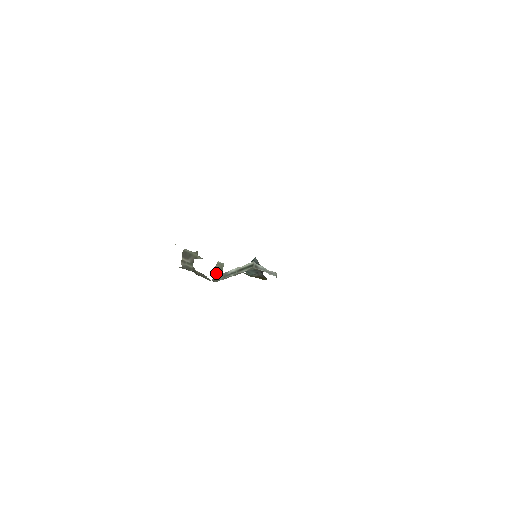
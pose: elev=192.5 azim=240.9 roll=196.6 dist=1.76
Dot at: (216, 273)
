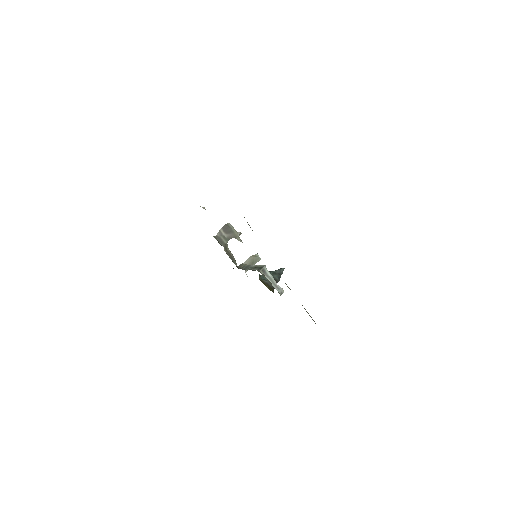
Dot at: (246, 262)
